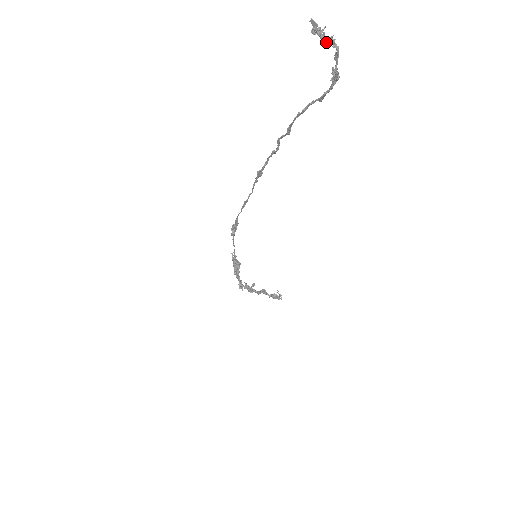
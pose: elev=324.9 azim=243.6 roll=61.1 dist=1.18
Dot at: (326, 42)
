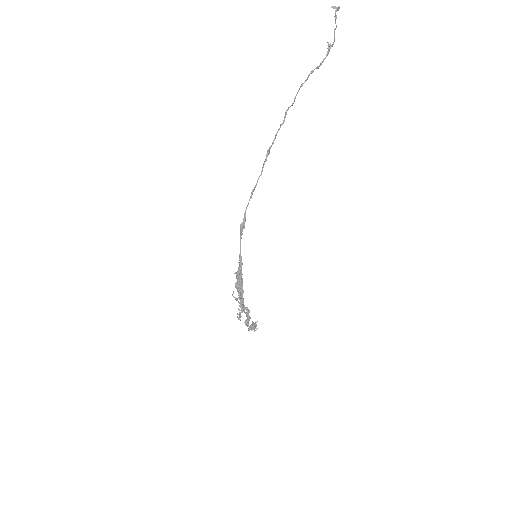
Dot at: occluded
